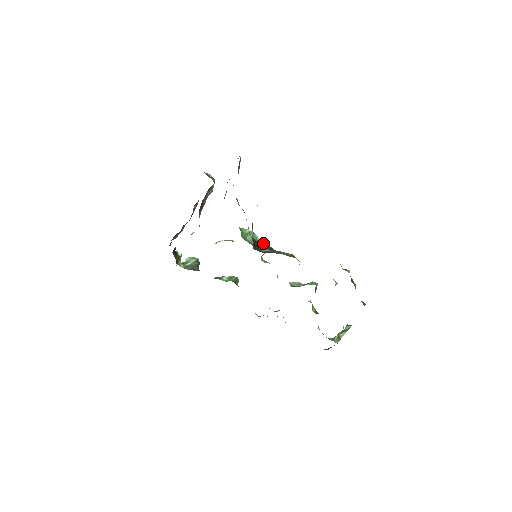
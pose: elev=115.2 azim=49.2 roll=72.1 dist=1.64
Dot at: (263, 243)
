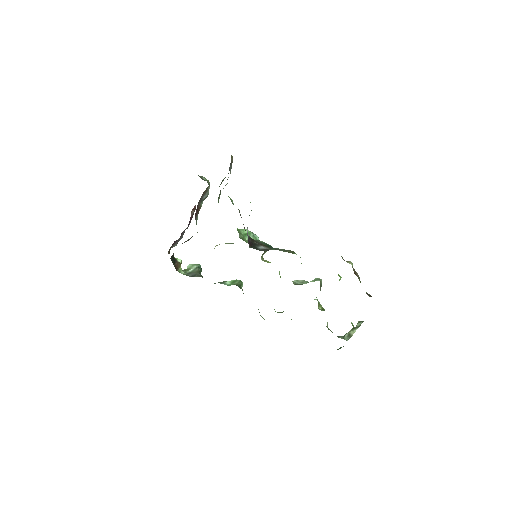
Dot at: (261, 241)
